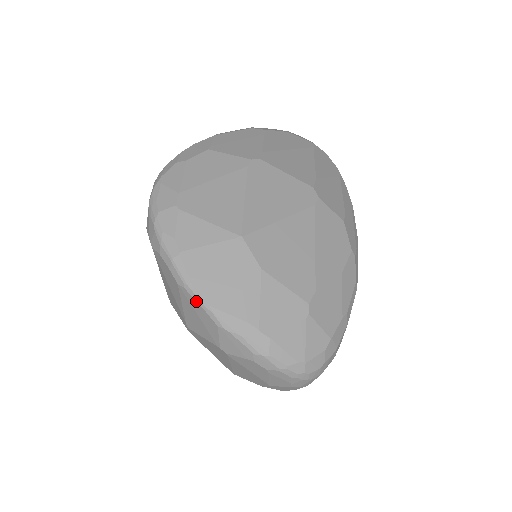
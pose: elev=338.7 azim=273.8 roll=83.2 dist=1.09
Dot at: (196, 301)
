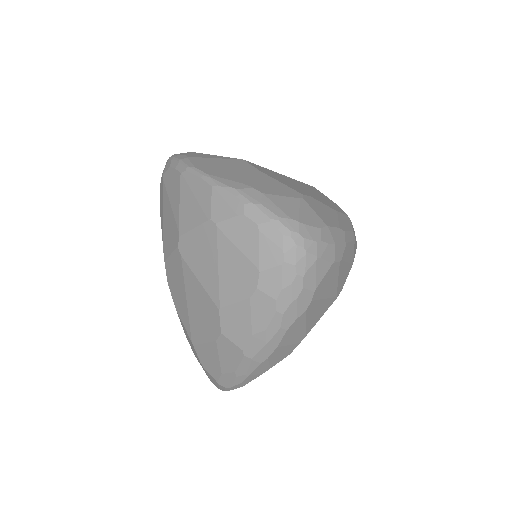
Dot at: (195, 175)
